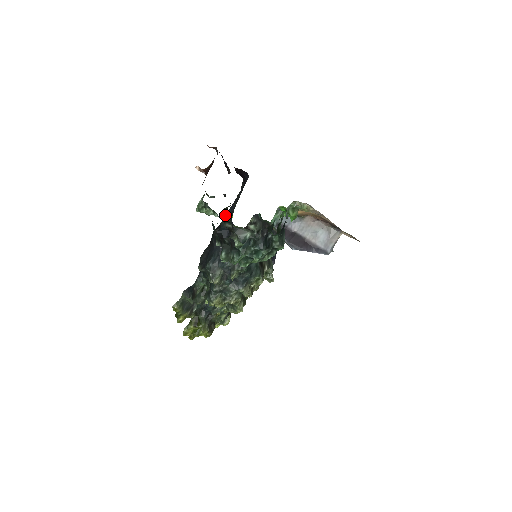
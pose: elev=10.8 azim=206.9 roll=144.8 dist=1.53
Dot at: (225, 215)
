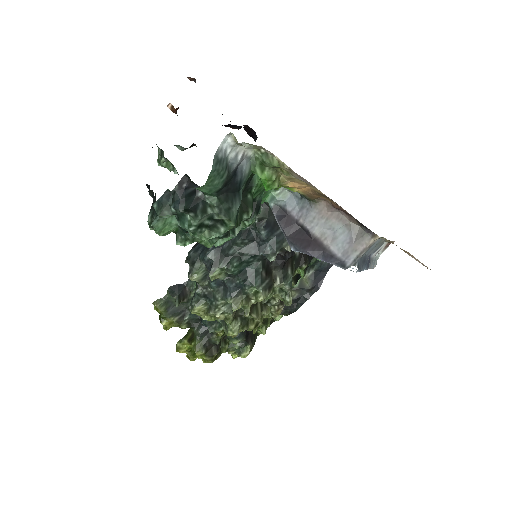
Dot at: occluded
